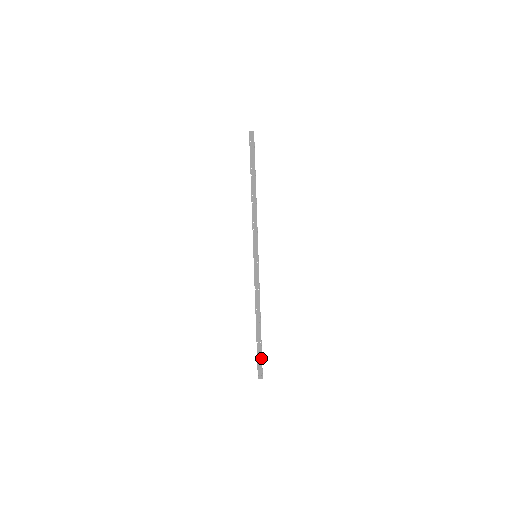
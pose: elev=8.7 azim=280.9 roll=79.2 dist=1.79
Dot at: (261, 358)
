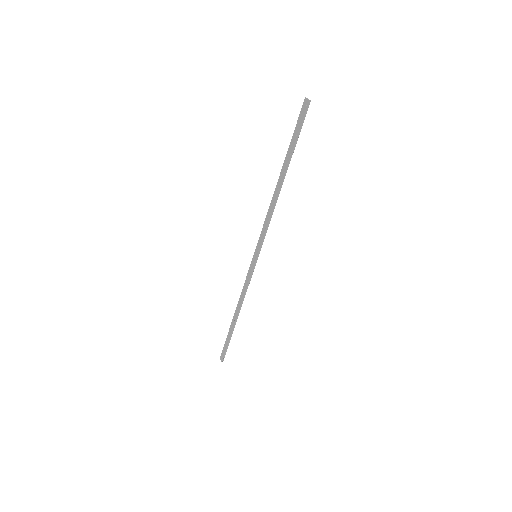
Dot at: (226, 347)
